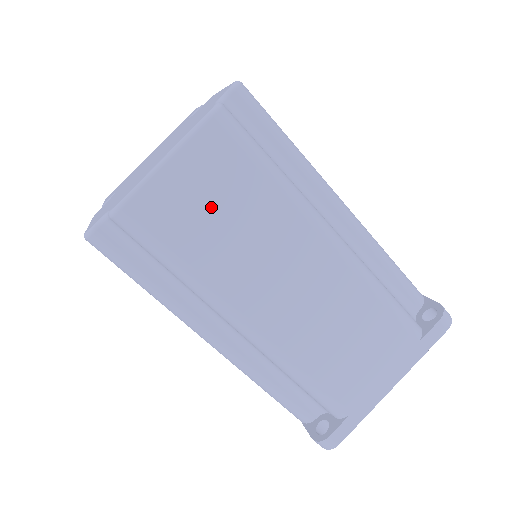
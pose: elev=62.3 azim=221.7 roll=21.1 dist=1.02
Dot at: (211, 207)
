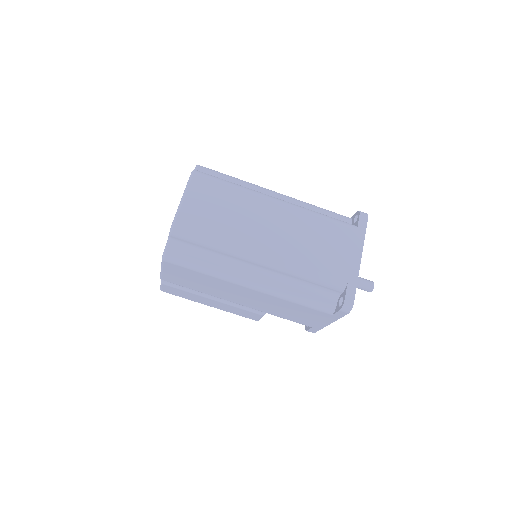
Dot at: (213, 209)
